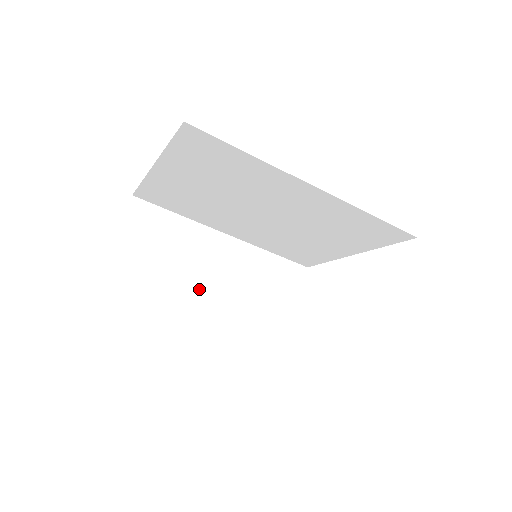
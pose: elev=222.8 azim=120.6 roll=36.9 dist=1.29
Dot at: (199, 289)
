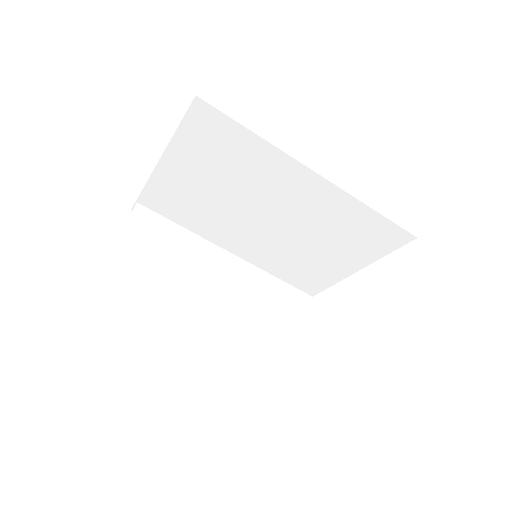
Dot at: (198, 274)
